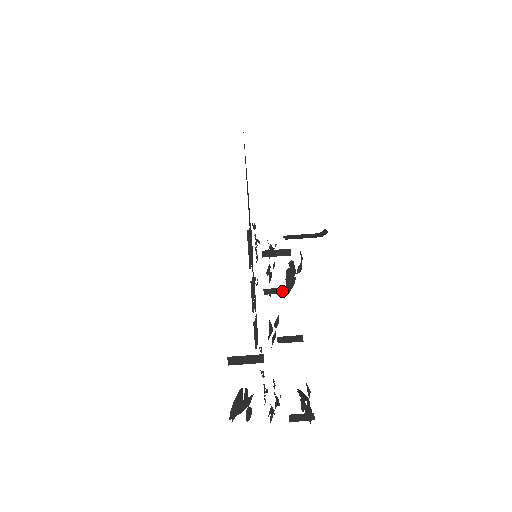
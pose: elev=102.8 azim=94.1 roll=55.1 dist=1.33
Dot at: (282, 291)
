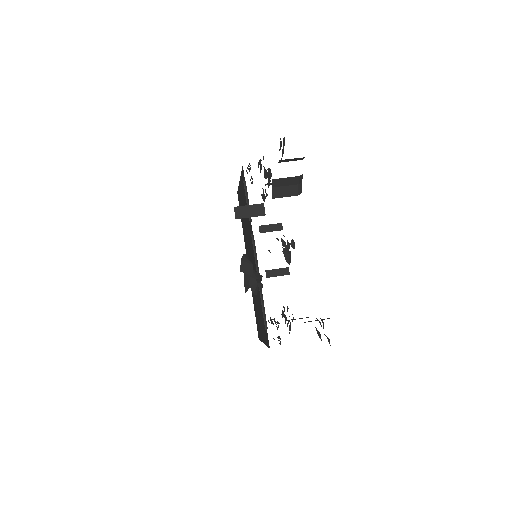
Dot at: (282, 273)
